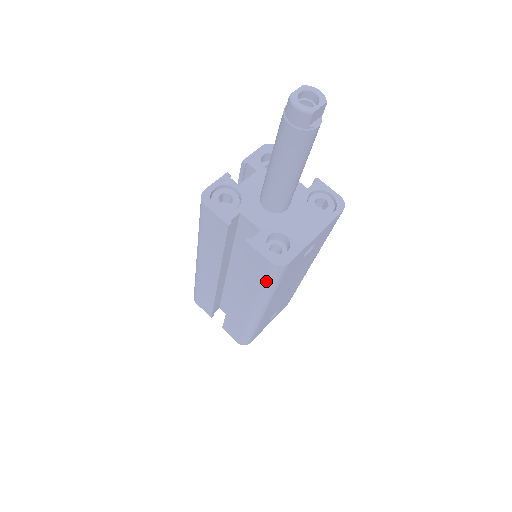
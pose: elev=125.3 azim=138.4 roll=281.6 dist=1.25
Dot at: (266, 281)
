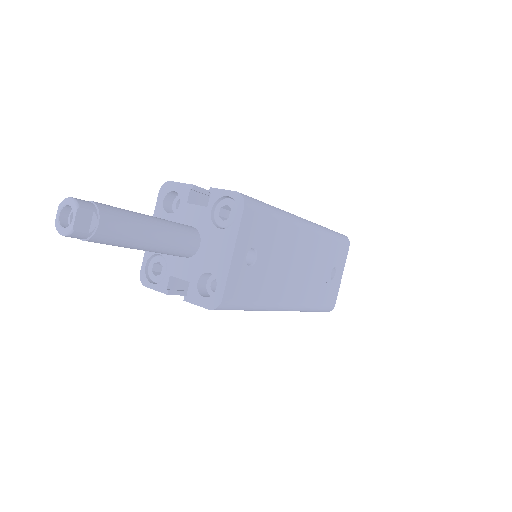
Dot at: occluded
